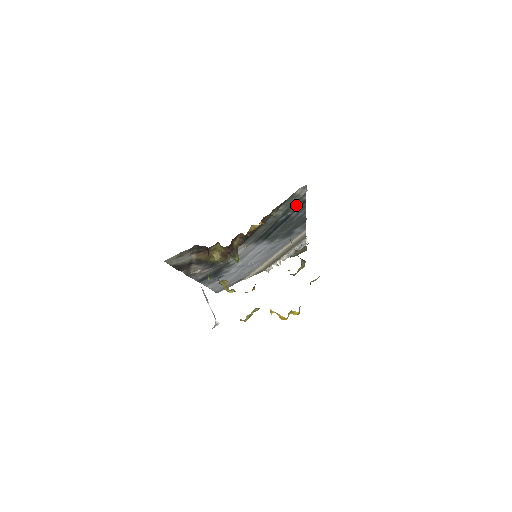
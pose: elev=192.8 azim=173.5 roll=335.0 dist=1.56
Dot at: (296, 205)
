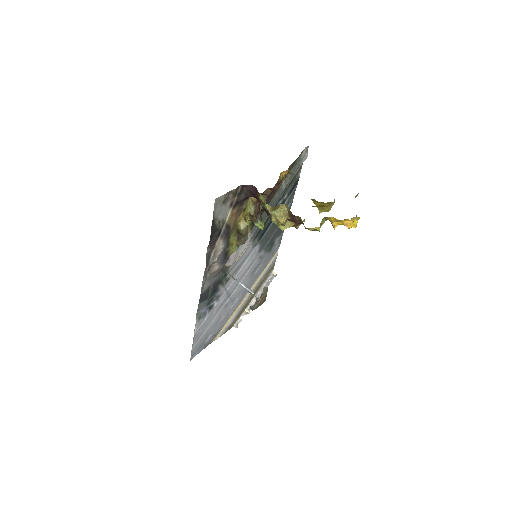
Dot at: (292, 184)
